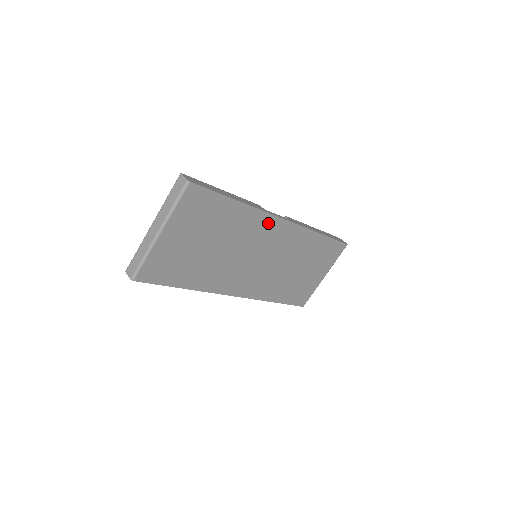
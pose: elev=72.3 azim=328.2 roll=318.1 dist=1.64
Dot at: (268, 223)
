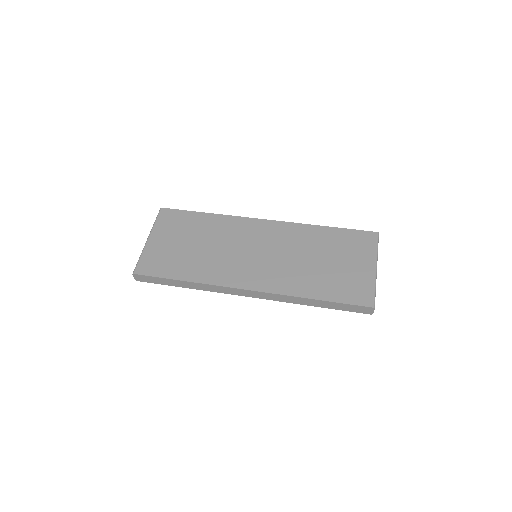
Dot at: (246, 224)
